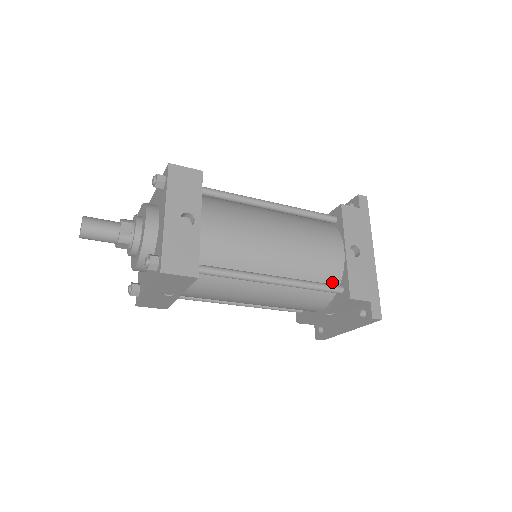
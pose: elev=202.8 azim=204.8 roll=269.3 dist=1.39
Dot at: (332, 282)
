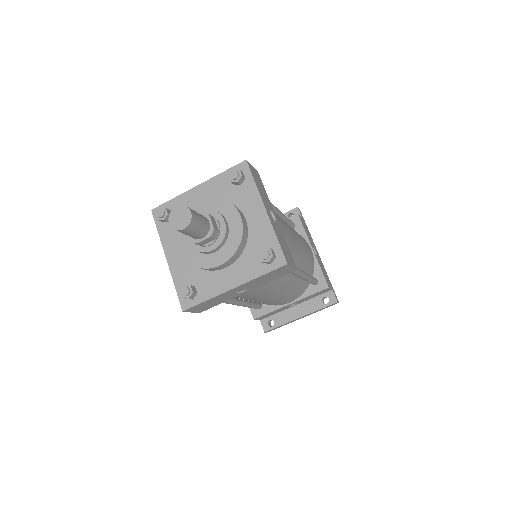
Dot at: occluded
